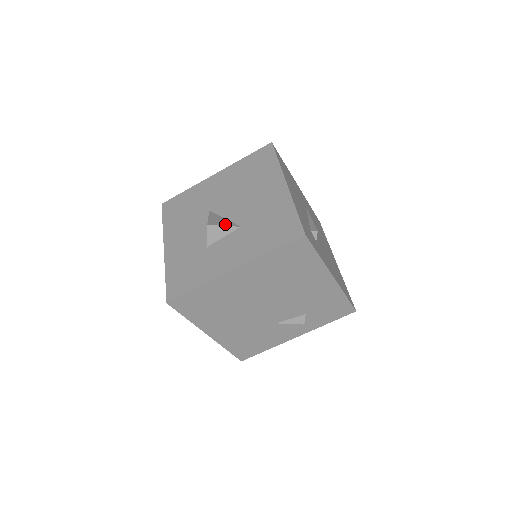
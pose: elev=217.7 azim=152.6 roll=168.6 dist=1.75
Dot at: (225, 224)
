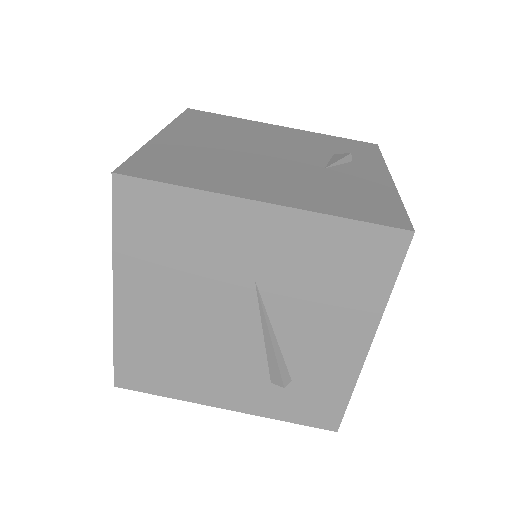
Dot at: occluded
